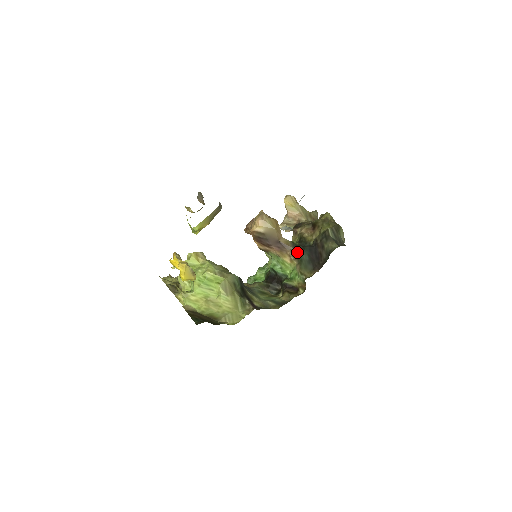
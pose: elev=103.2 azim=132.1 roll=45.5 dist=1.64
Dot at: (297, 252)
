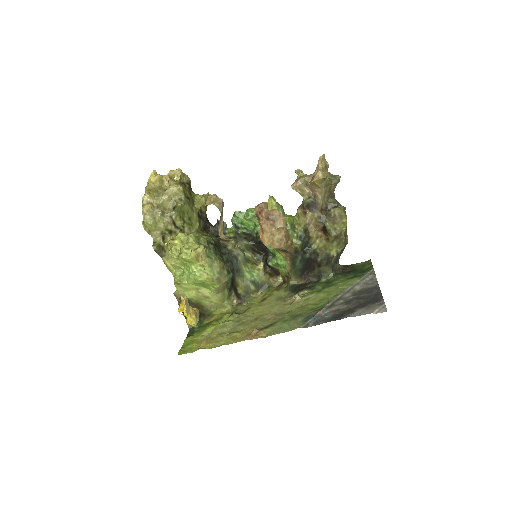
Dot at: (295, 259)
